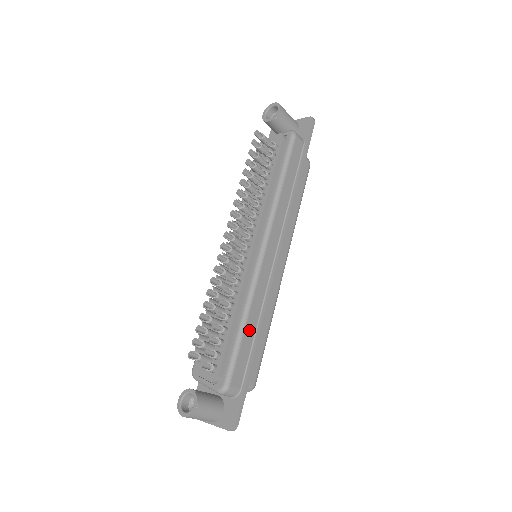
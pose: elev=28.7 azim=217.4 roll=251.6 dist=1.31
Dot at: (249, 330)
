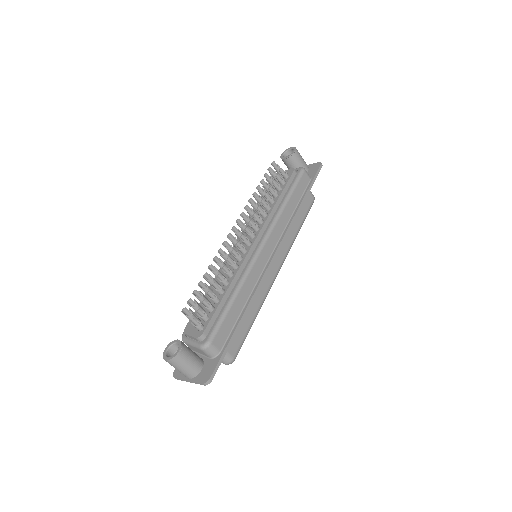
Dot at: (238, 304)
